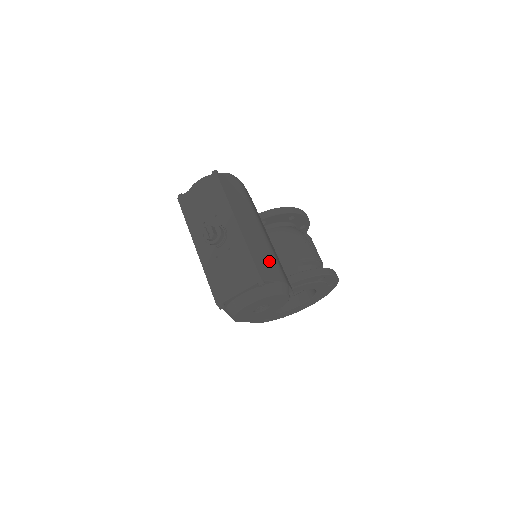
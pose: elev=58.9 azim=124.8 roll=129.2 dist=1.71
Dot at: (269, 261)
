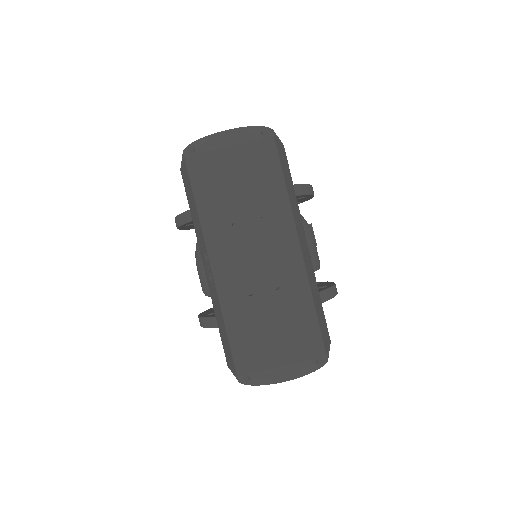
Dot at: (321, 309)
